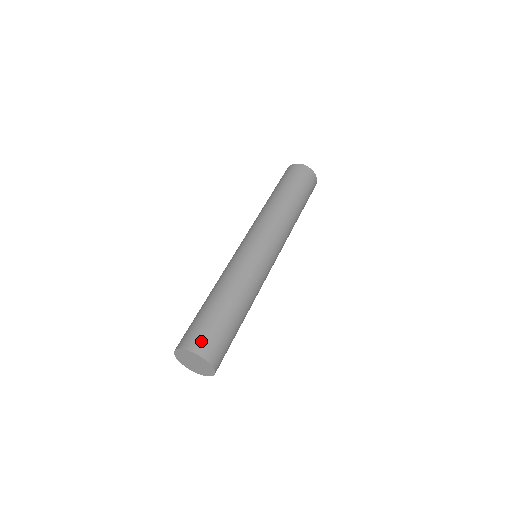
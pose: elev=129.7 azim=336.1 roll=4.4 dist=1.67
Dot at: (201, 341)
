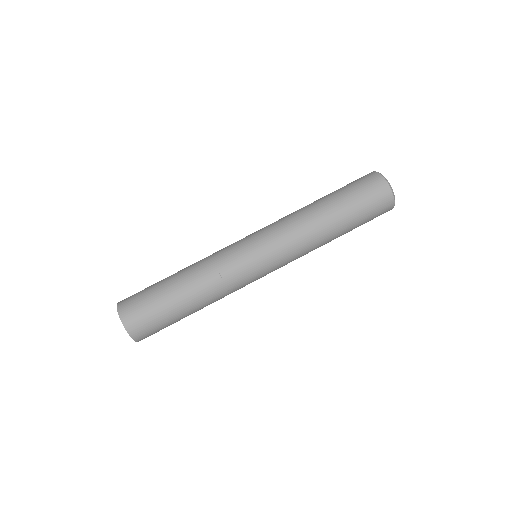
Dot at: (131, 308)
